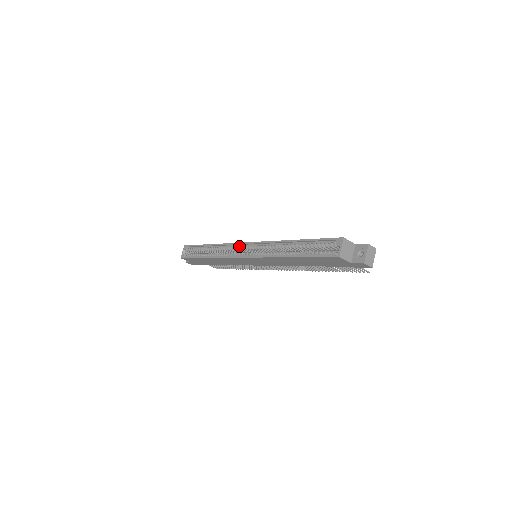
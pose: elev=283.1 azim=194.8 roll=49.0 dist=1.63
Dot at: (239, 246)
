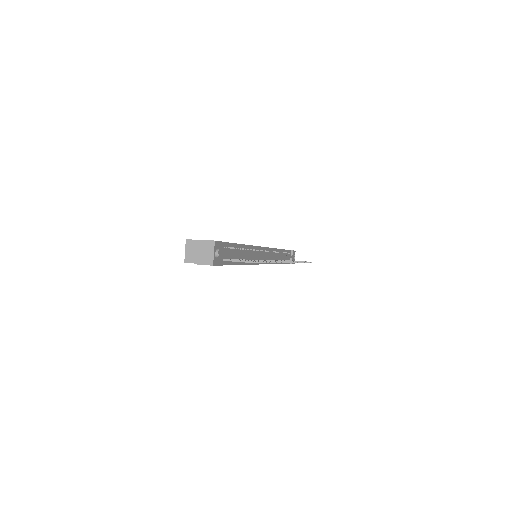
Dot at: occluded
